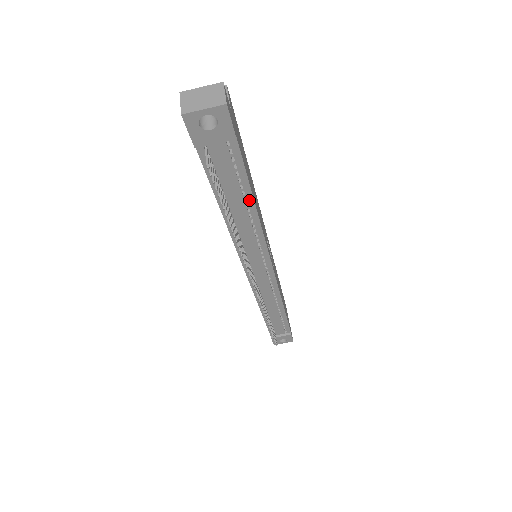
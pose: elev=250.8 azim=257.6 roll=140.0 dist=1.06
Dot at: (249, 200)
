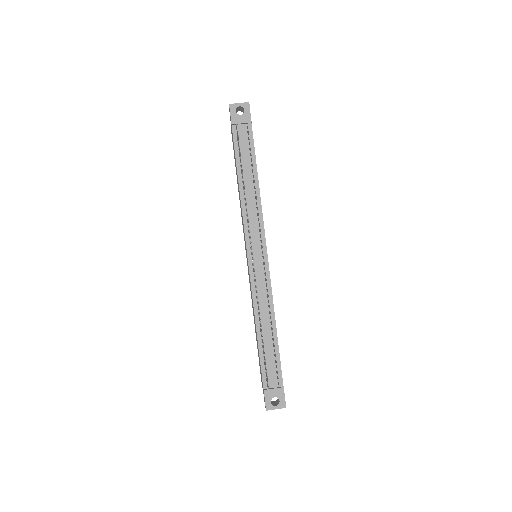
Dot at: (255, 172)
